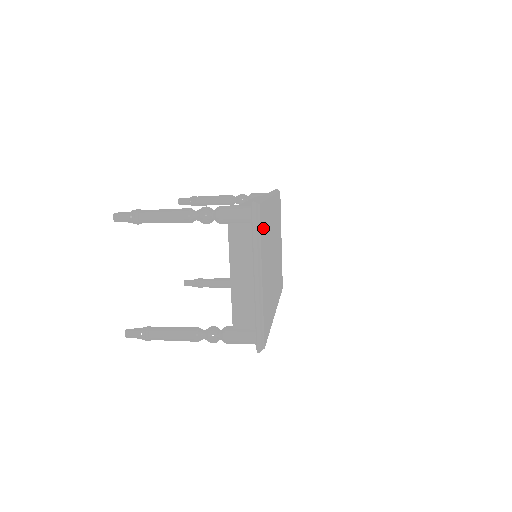
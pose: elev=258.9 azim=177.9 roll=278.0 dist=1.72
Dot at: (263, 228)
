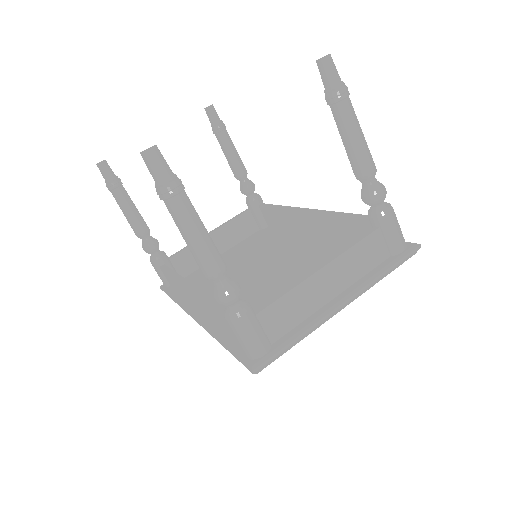
Dot at: occluded
